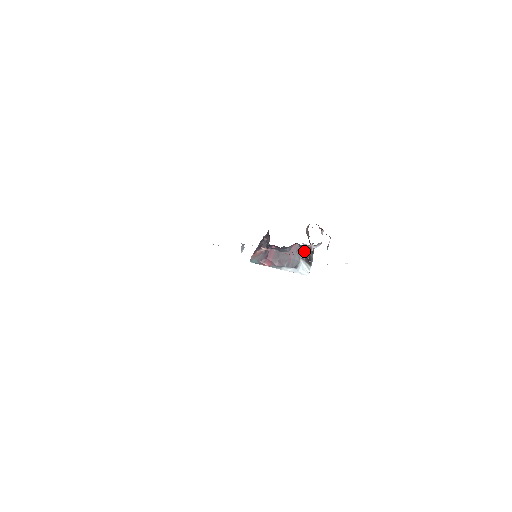
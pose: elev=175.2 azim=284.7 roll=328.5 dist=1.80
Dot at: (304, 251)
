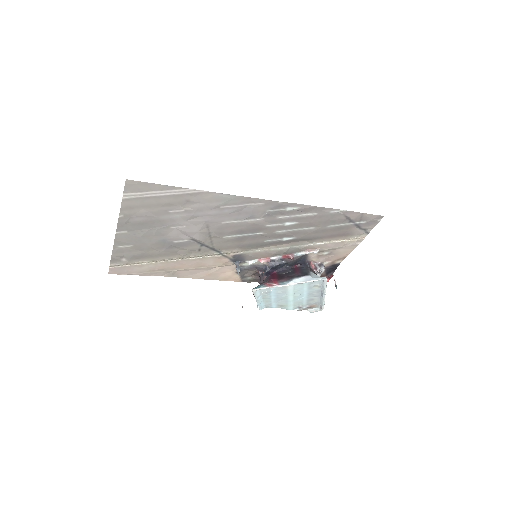
Dot at: (309, 268)
